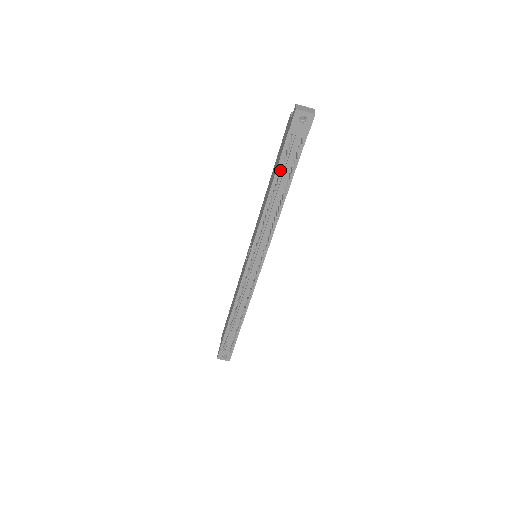
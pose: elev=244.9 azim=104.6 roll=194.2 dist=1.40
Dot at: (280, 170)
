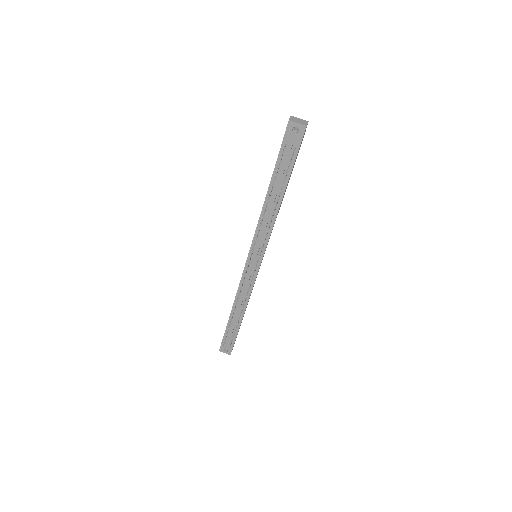
Dot at: (276, 176)
